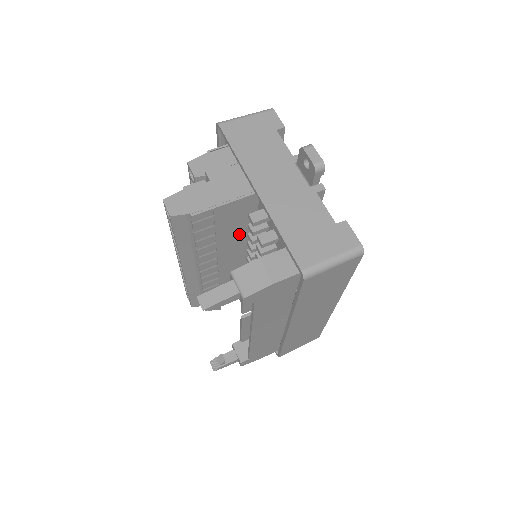
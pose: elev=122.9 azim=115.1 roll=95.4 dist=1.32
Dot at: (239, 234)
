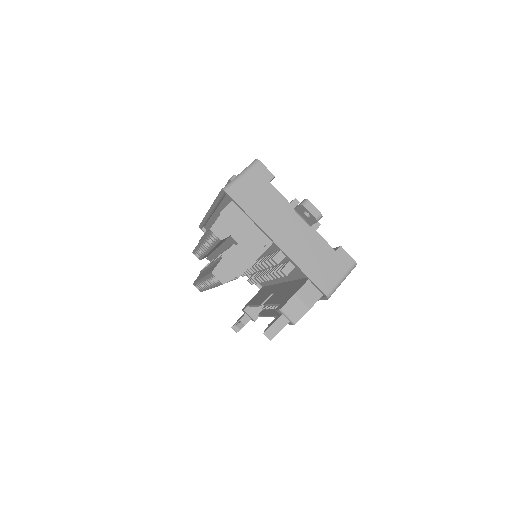
Dot at: occluded
